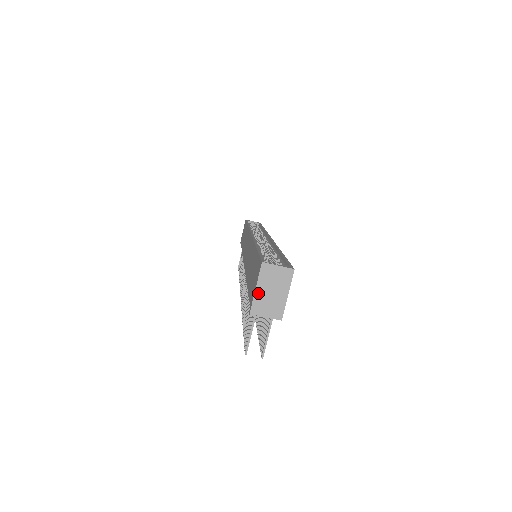
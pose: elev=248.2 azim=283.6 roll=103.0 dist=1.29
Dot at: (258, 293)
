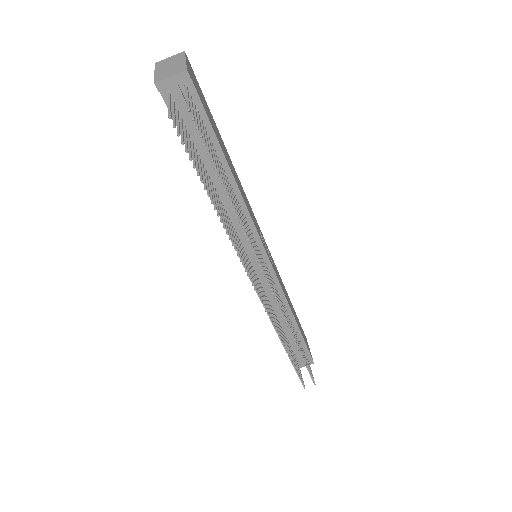
Dot at: (158, 73)
